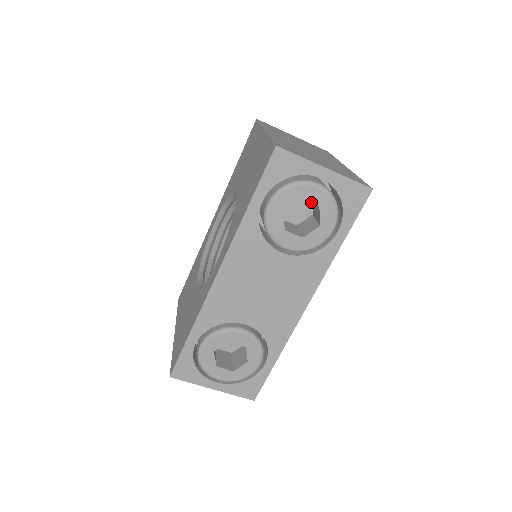
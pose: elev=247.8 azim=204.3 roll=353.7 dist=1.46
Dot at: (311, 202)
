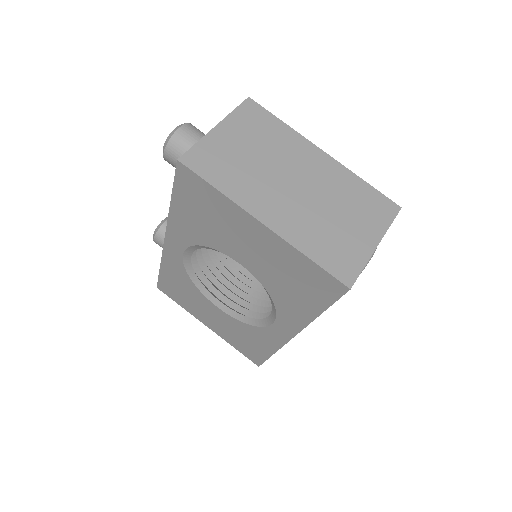
Dot at: occluded
